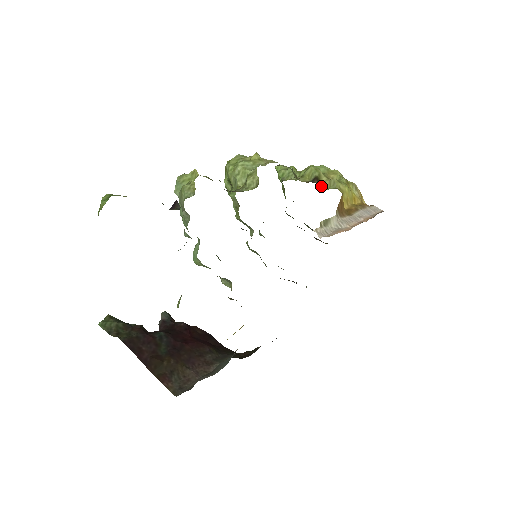
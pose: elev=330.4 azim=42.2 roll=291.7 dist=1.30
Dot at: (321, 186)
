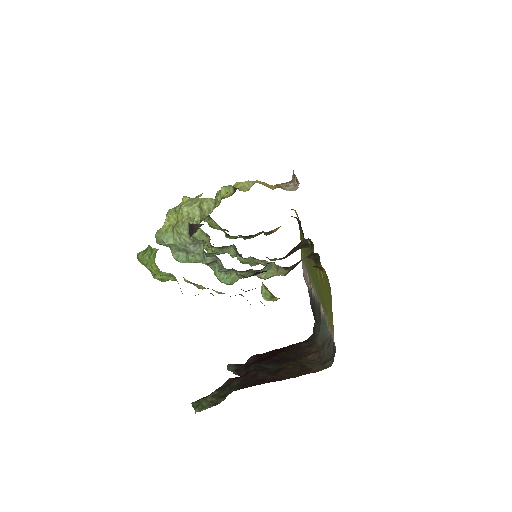
Dot at: (243, 191)
